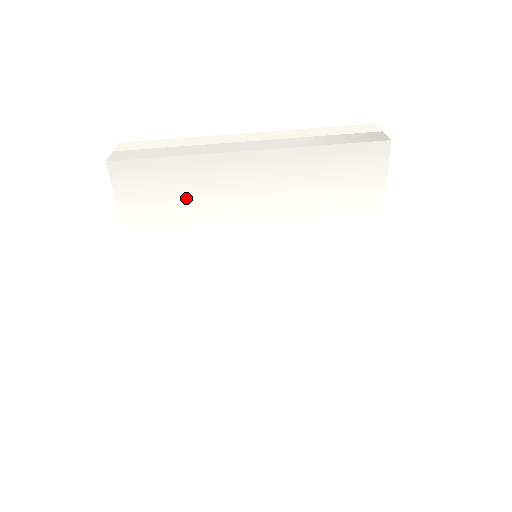
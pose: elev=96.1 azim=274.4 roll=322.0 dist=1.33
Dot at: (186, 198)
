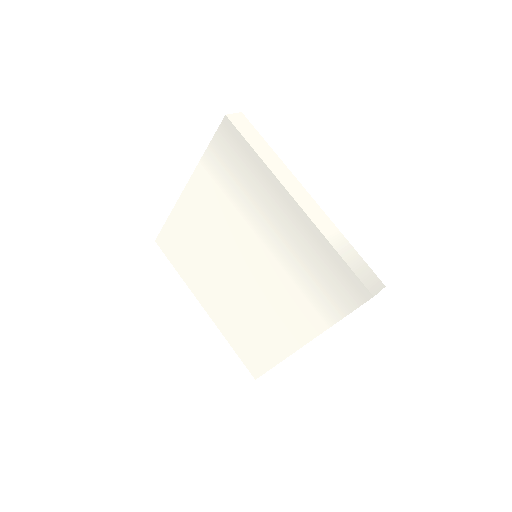
Dot at: (244, 183)
